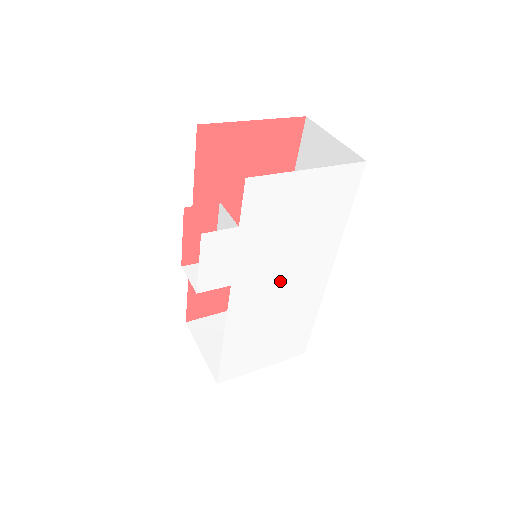
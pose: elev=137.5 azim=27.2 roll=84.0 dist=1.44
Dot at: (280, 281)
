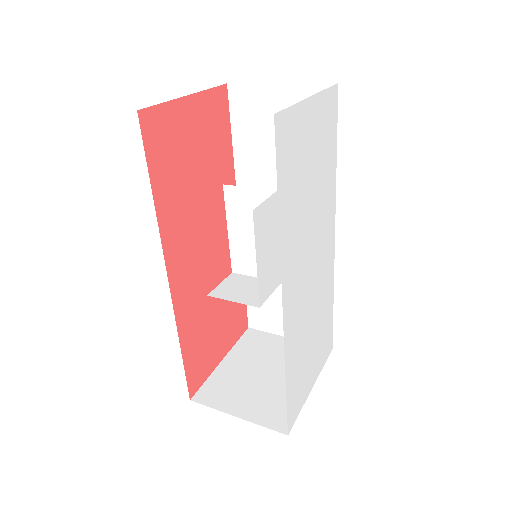
Dot at: (310, 260)
